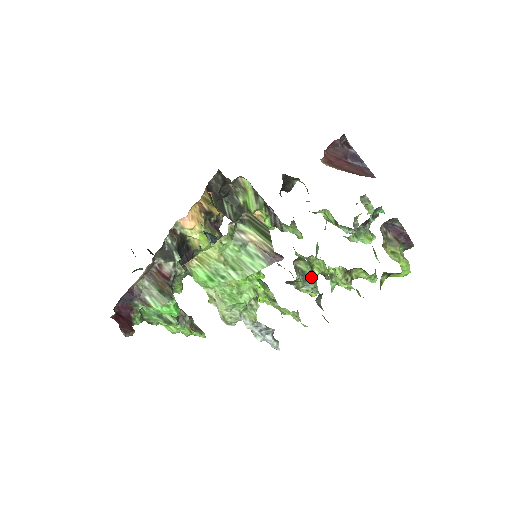
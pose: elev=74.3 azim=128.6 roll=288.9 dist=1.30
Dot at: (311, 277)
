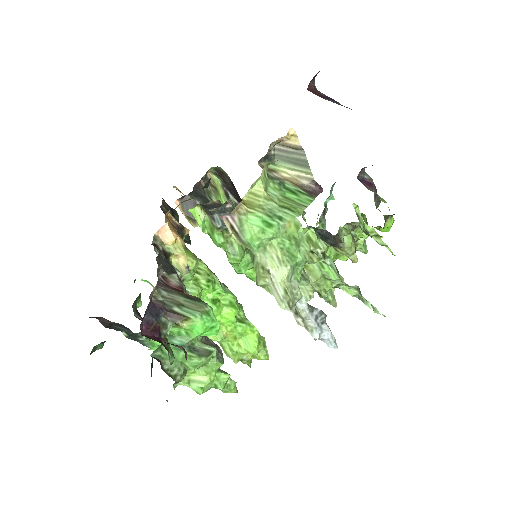
Dot at: occluded
